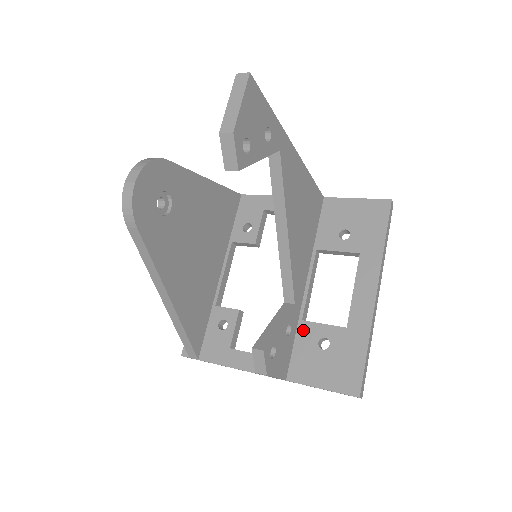
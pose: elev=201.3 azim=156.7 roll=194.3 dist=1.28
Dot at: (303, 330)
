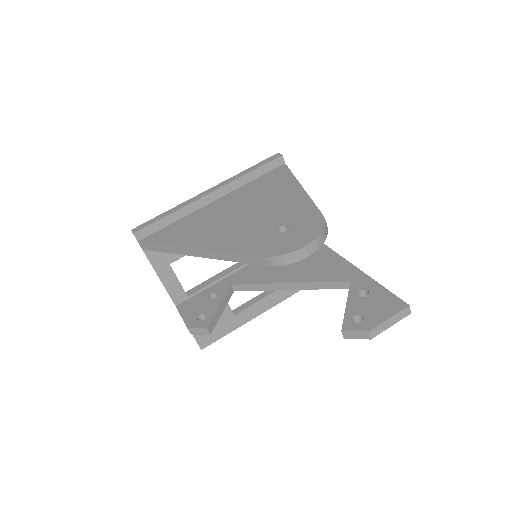
Dot at: occluded
